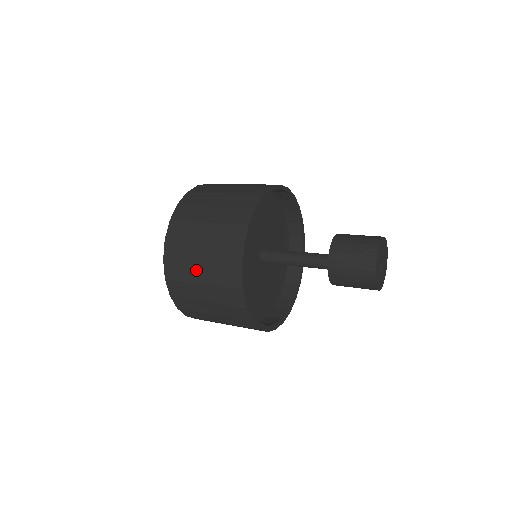
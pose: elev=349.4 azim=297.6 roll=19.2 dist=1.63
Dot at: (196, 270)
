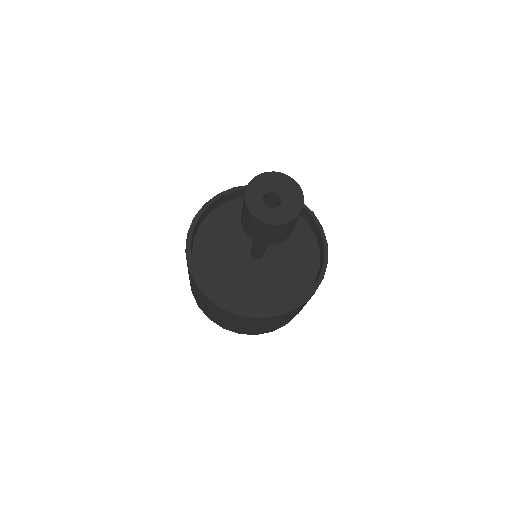
Dot at: occluded
